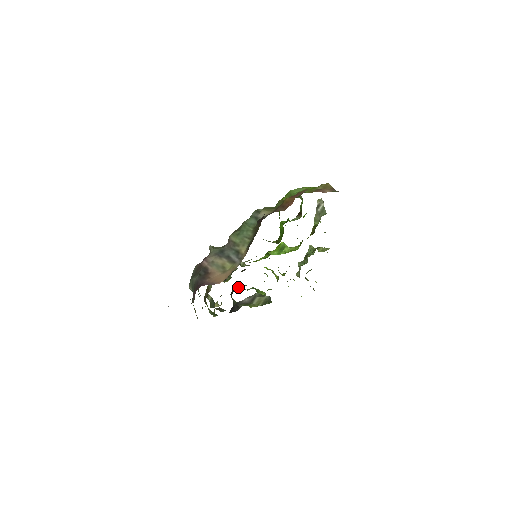
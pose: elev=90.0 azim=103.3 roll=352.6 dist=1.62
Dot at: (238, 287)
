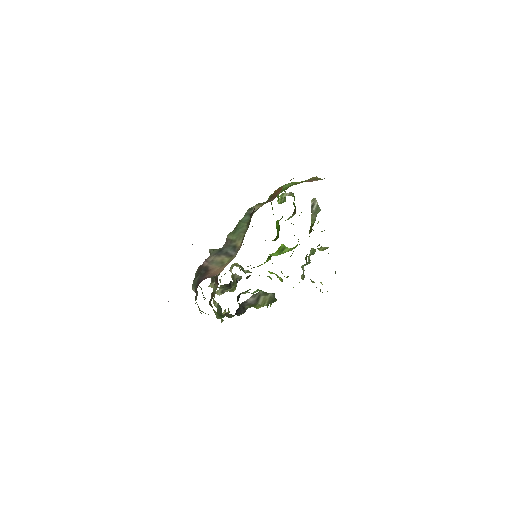
Dot at: occluded
